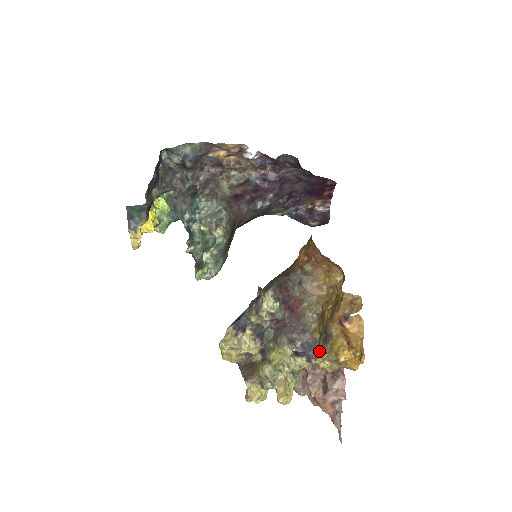
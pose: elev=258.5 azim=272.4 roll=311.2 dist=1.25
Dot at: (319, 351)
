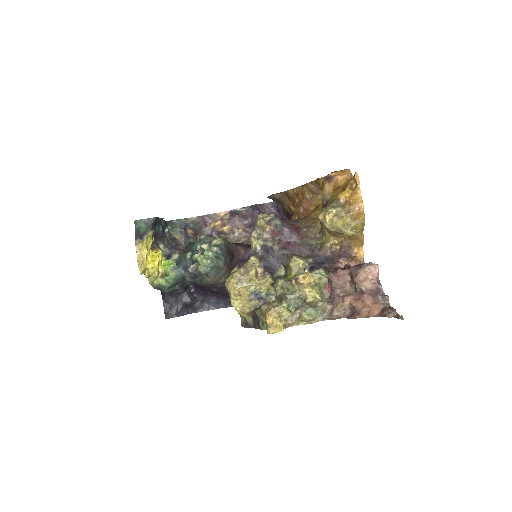
Dot at: occluded
